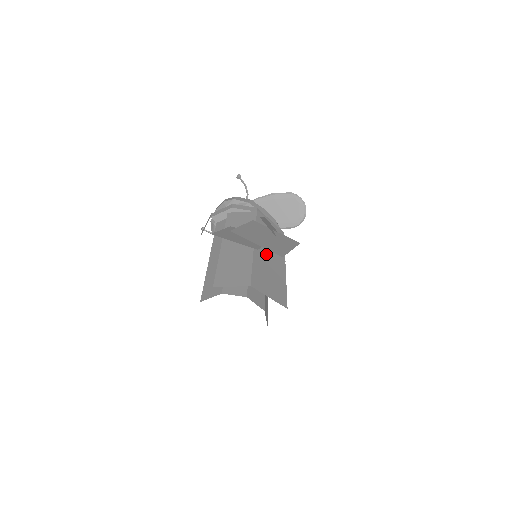
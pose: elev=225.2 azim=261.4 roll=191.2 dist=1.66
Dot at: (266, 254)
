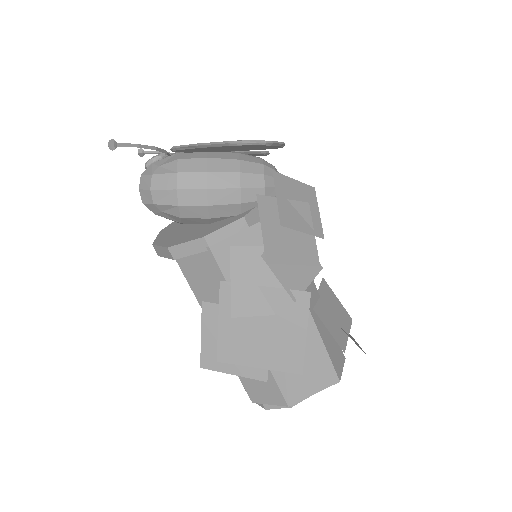
Dot at: occluded
